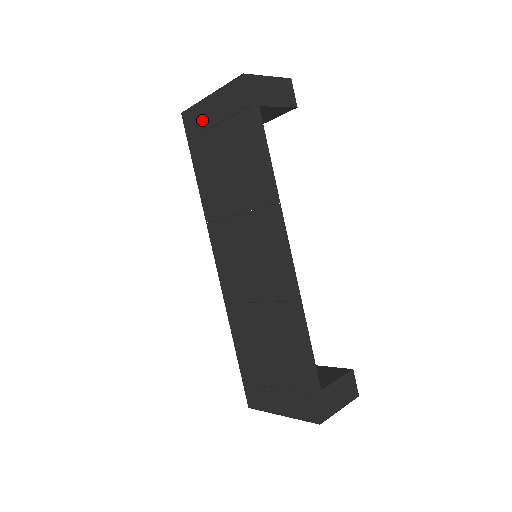
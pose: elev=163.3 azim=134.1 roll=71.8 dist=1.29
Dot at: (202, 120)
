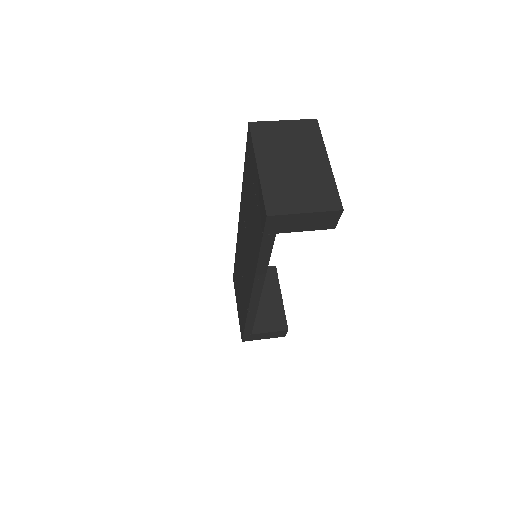
Dot at: (252, 163)
